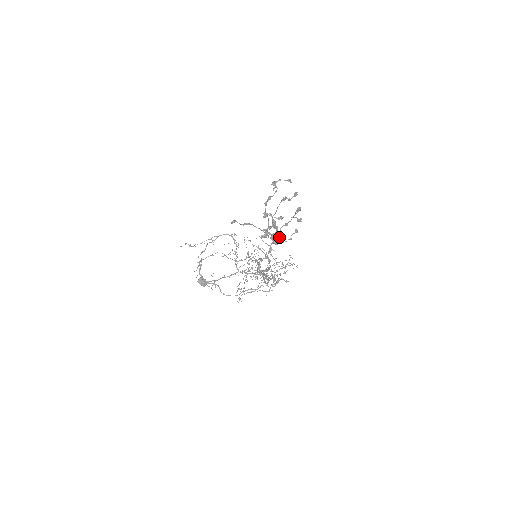
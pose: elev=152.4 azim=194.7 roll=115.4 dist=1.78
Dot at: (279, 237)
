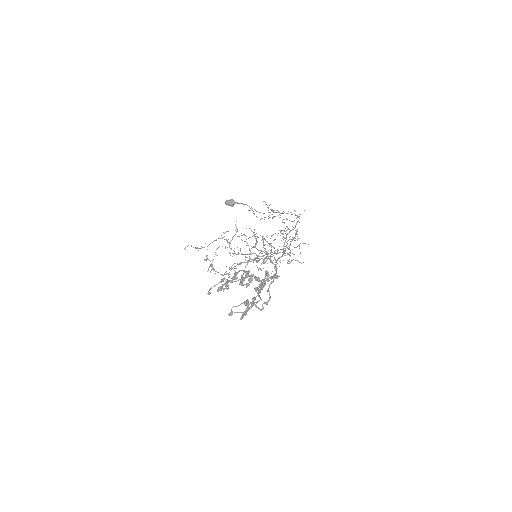
Dot at: (262, 287)
